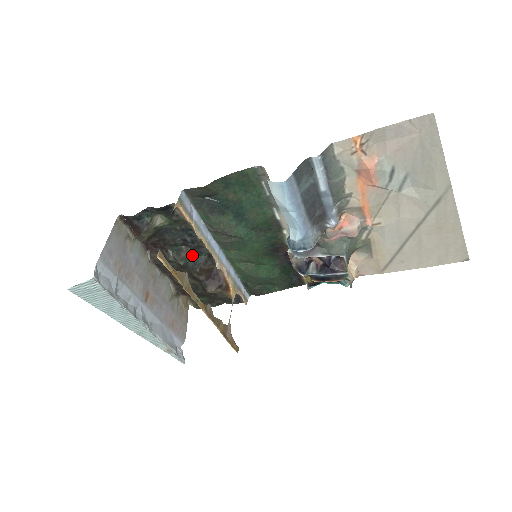
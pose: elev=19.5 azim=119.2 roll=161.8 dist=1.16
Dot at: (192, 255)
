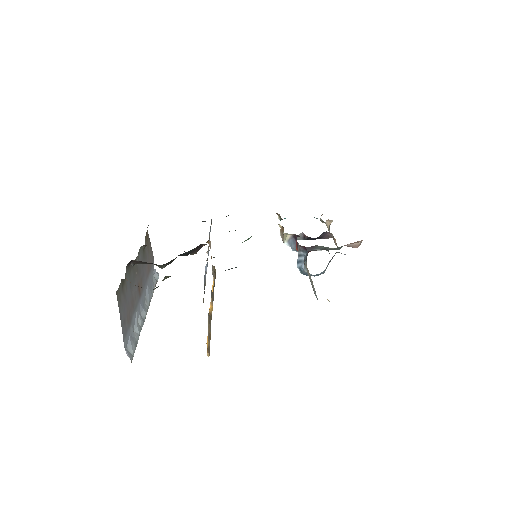
Dot at: occluded
